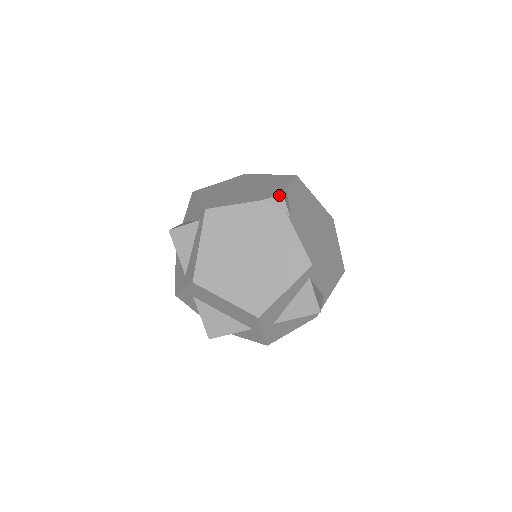
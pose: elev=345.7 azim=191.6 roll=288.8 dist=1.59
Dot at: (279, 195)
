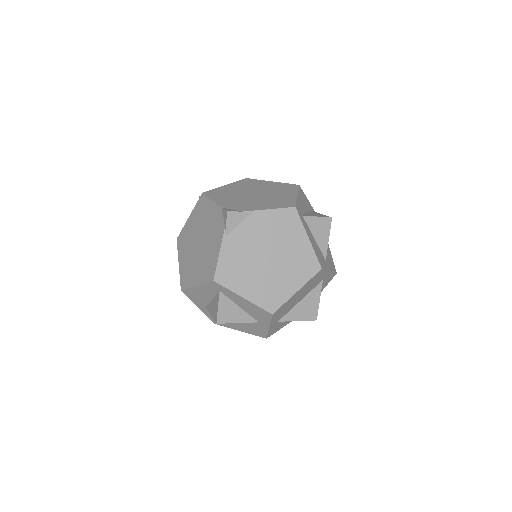
Dot at: (226, 211)
